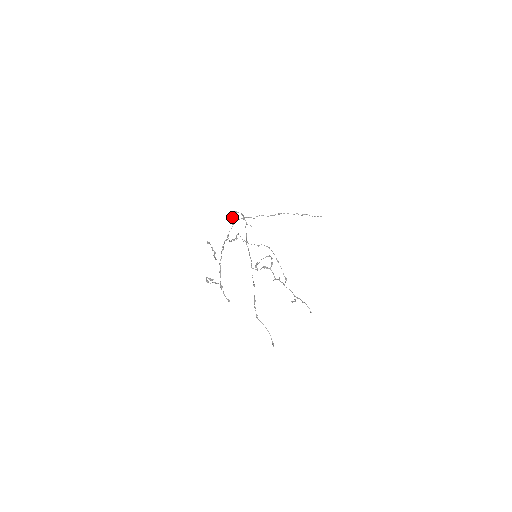
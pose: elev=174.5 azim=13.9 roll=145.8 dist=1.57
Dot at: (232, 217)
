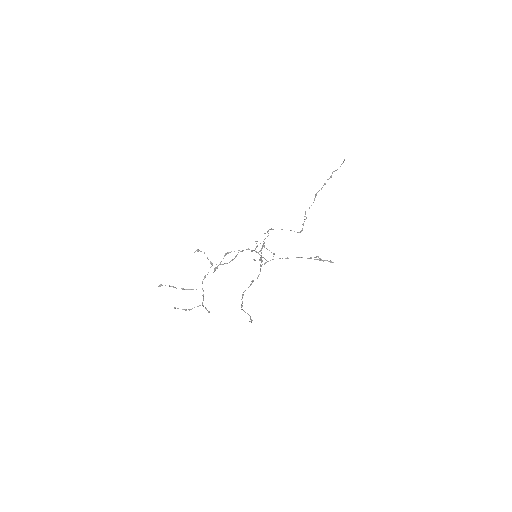
Dot at: (197, 250)
